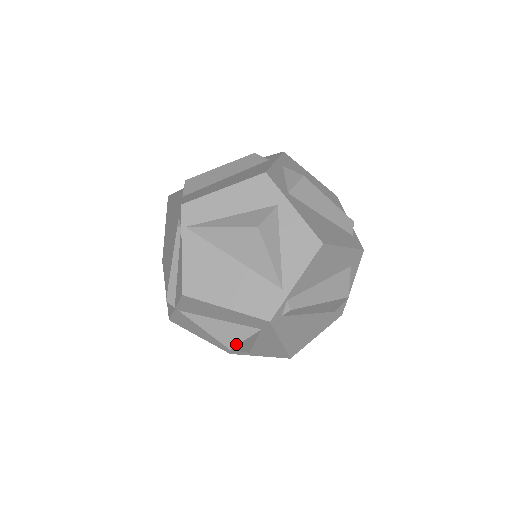
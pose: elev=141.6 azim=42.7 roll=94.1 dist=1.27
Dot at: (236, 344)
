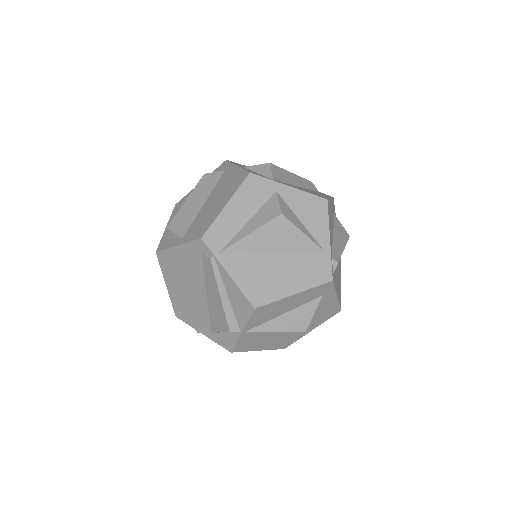
Dot at: (308, 323)
